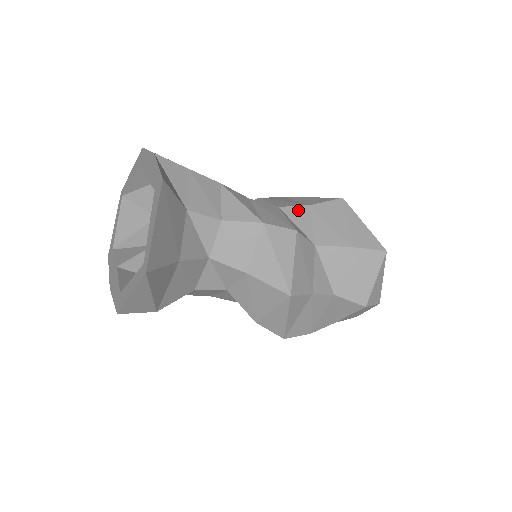
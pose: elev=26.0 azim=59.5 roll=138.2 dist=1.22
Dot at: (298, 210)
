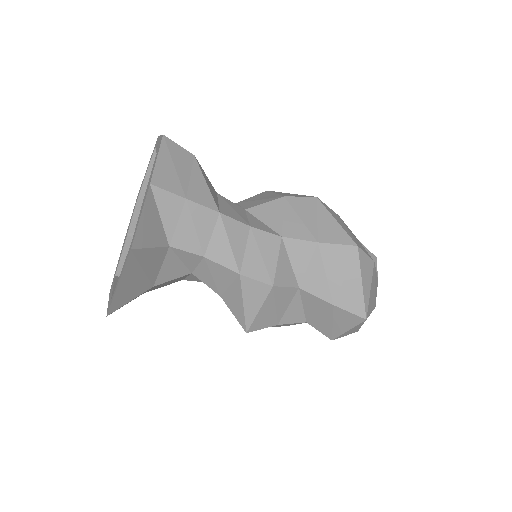
Dot at: (301, 245)
